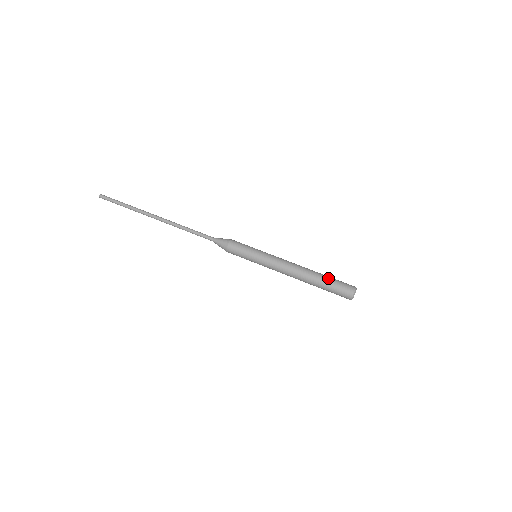
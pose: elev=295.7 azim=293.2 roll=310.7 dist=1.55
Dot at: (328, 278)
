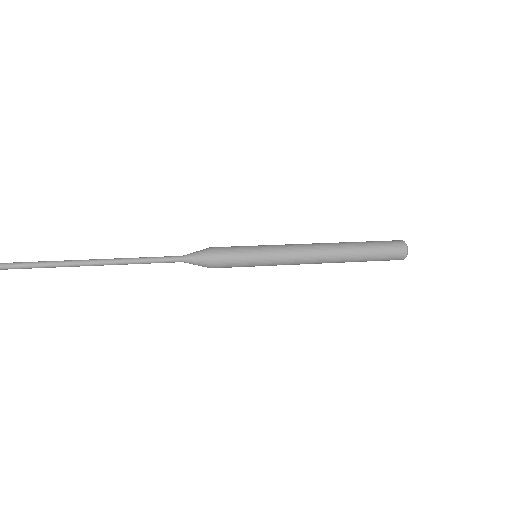
Dot at: (366, 243)
